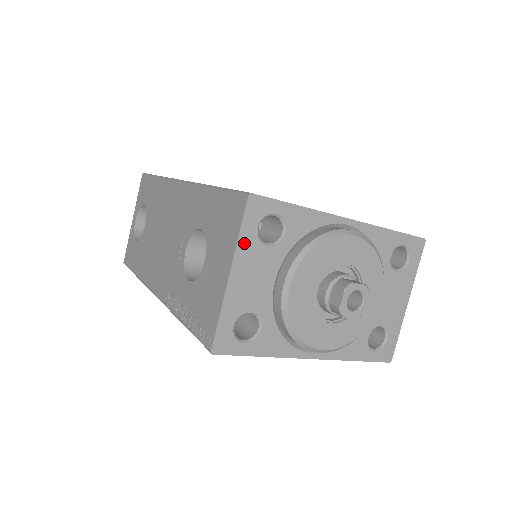
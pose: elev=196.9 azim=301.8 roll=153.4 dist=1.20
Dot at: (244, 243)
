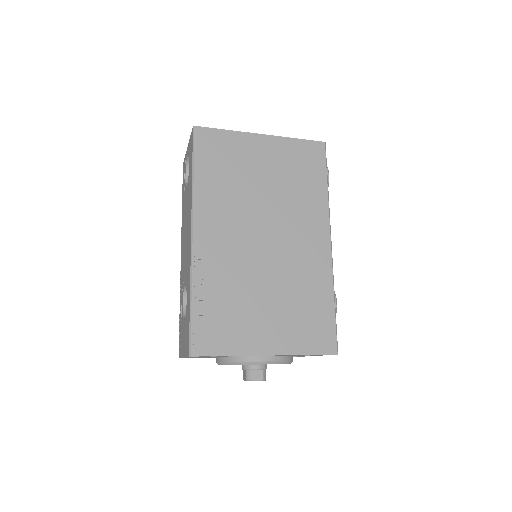
Dot at: occluded
